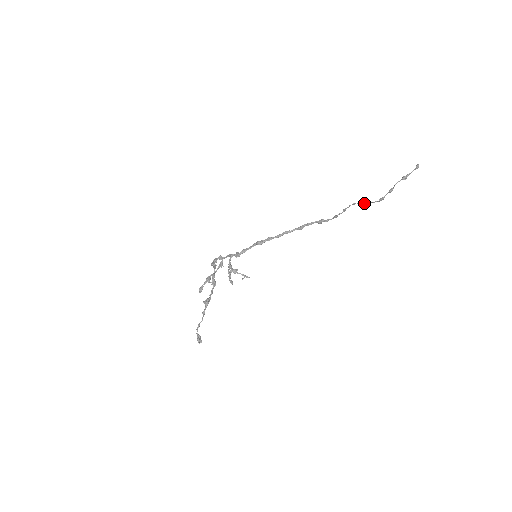
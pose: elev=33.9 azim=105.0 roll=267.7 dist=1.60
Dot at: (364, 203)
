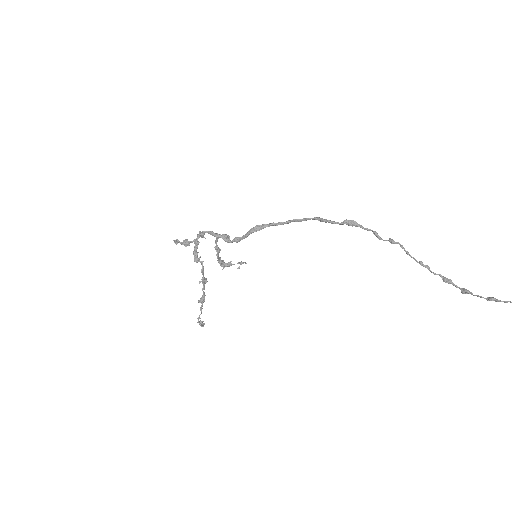
Dot at: (422, 265)
